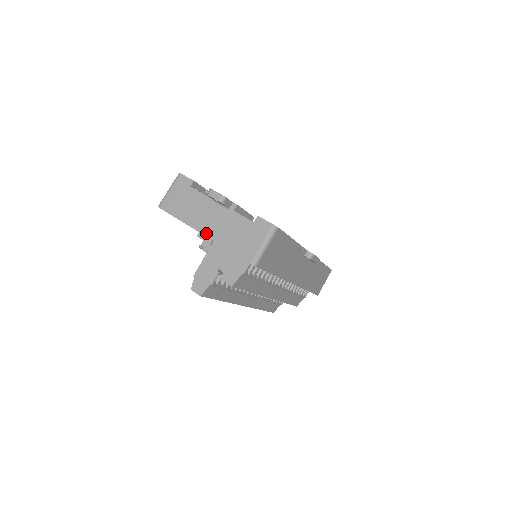
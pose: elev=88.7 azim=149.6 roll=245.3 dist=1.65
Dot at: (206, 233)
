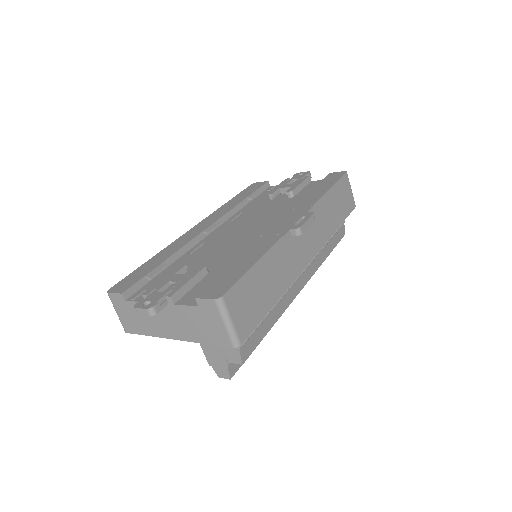
Dot at: (176, 337)
